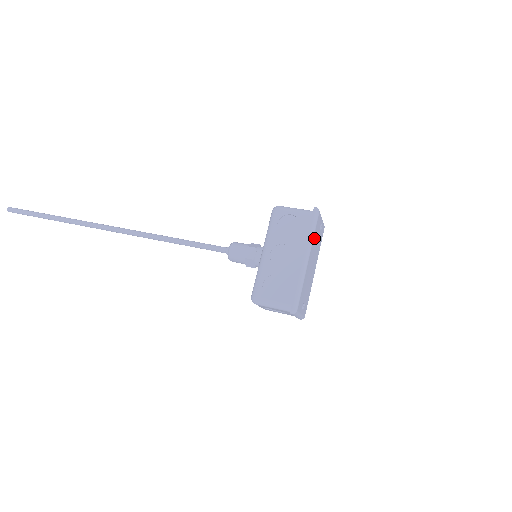
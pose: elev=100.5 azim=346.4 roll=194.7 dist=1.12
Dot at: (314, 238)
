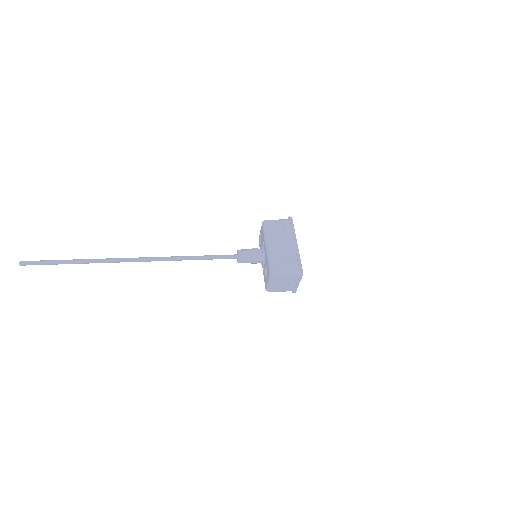
Dot at: occluded
